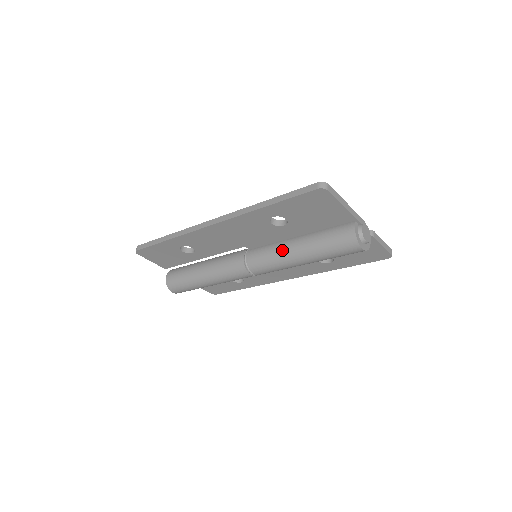
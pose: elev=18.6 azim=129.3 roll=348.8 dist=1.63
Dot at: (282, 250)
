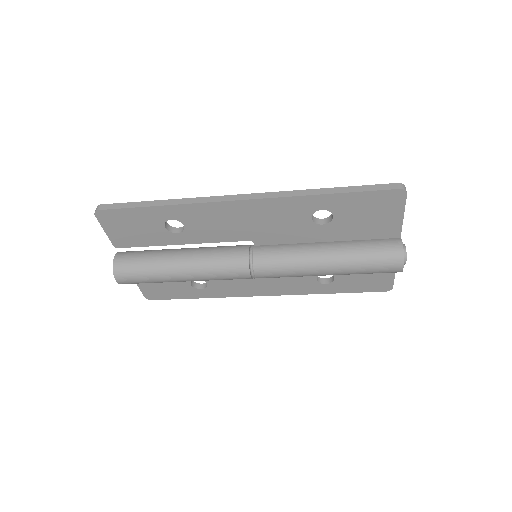
Dot at: (307, 252)
